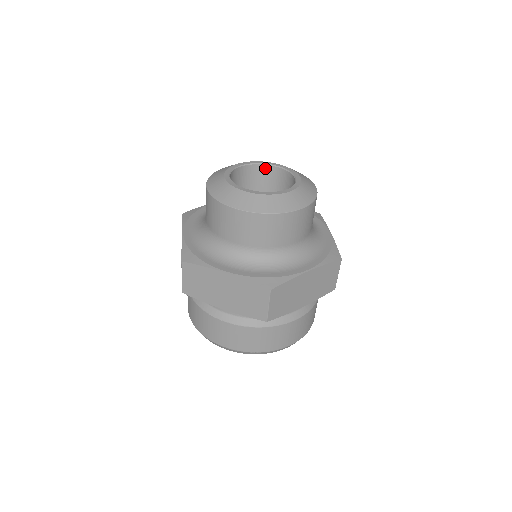
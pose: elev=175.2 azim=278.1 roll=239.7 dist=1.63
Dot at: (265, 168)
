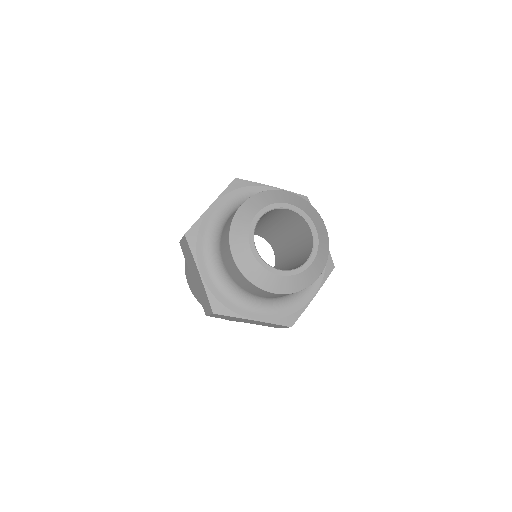
Dot at: (278, 209)
